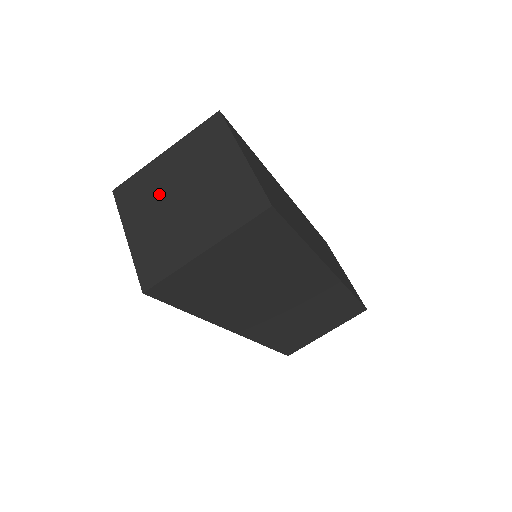
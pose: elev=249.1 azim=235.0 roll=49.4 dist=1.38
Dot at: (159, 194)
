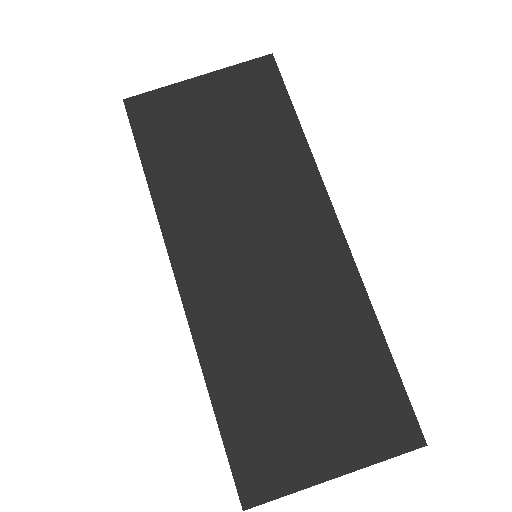
Dot at: occluded
